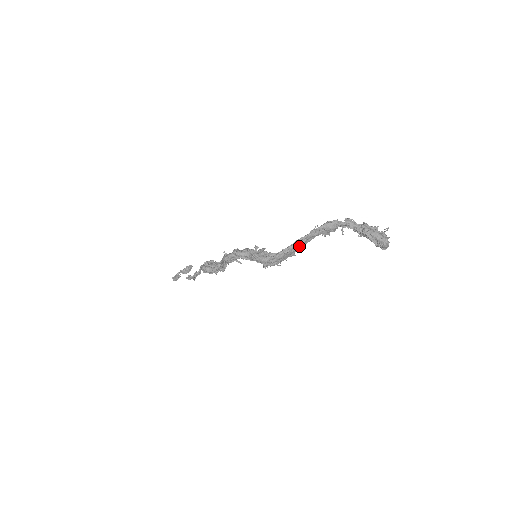
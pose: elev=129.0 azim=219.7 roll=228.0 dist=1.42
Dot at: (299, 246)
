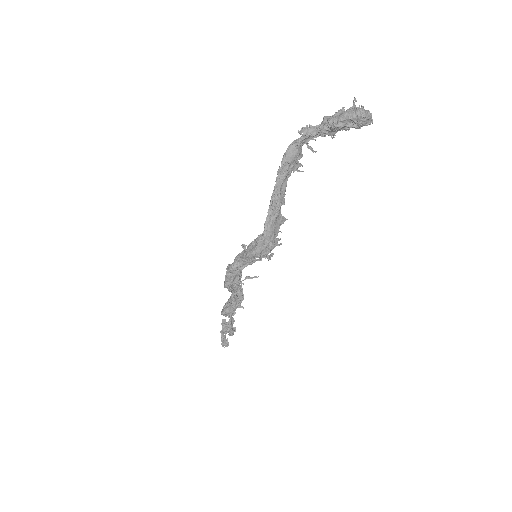
Dot at: (279, 205)
